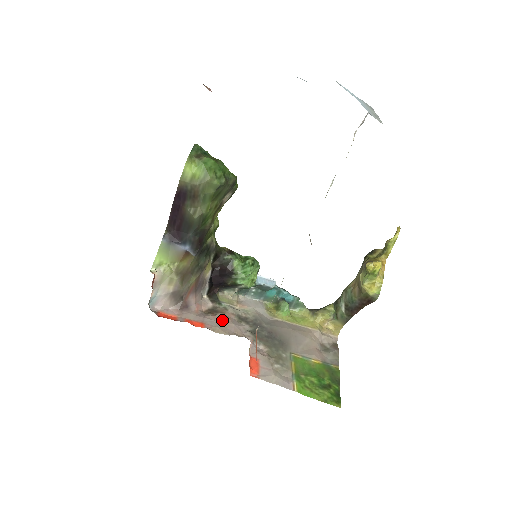
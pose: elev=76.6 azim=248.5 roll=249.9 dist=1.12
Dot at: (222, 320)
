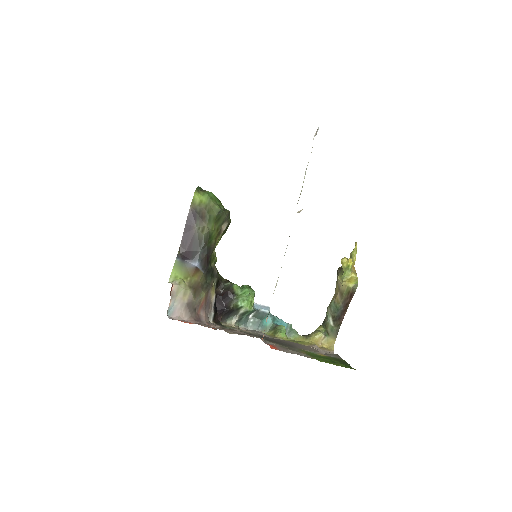
Dot at: (232, 330)
